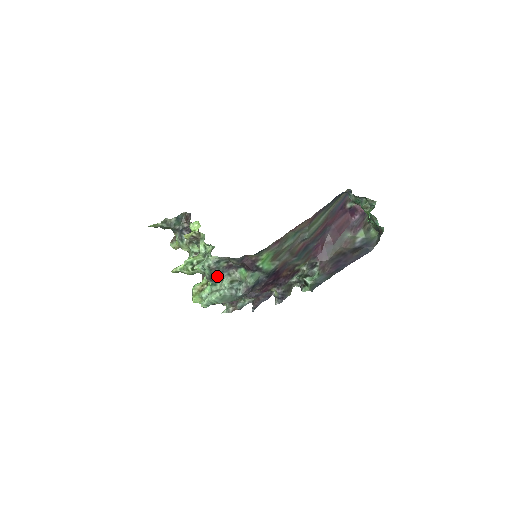
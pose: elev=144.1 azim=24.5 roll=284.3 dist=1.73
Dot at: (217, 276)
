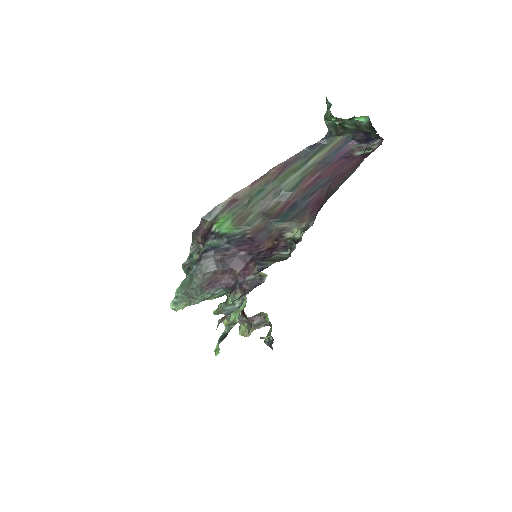
Dot at: occluded
